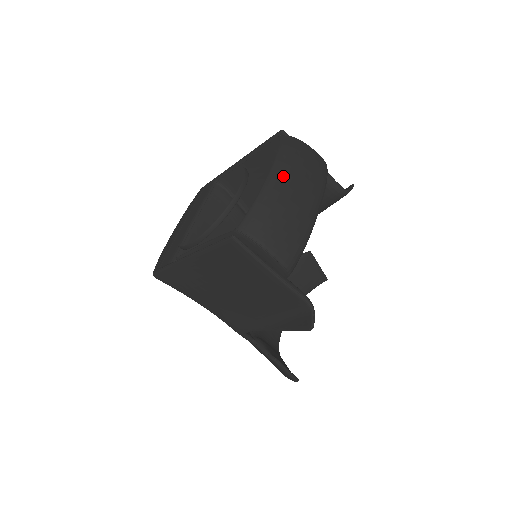
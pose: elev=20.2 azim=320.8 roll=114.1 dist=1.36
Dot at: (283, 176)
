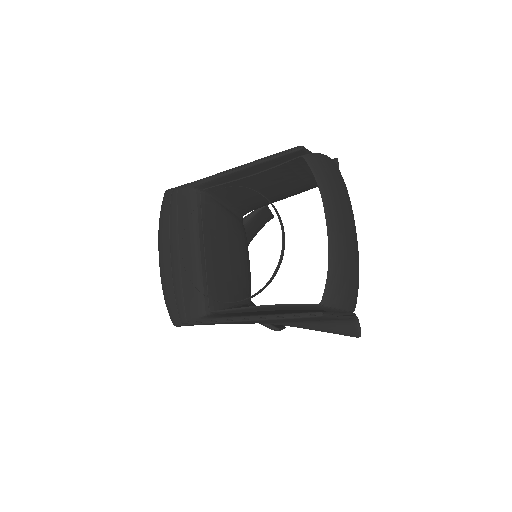
Dot at: (339, 224)
